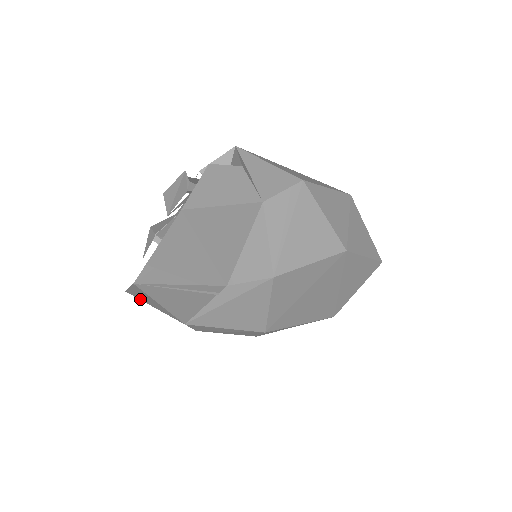
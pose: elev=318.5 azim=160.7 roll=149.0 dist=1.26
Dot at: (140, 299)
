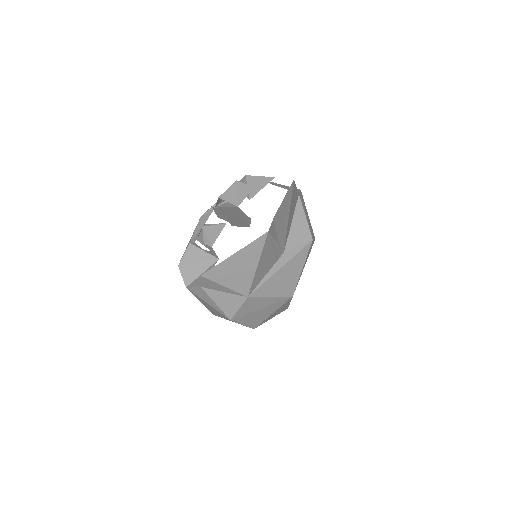
Dot at: (215, 279)
